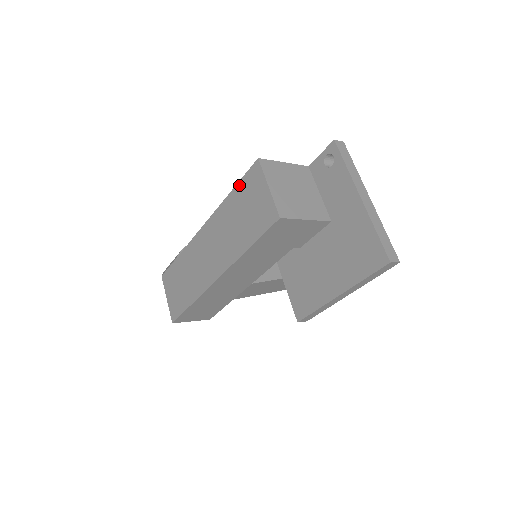
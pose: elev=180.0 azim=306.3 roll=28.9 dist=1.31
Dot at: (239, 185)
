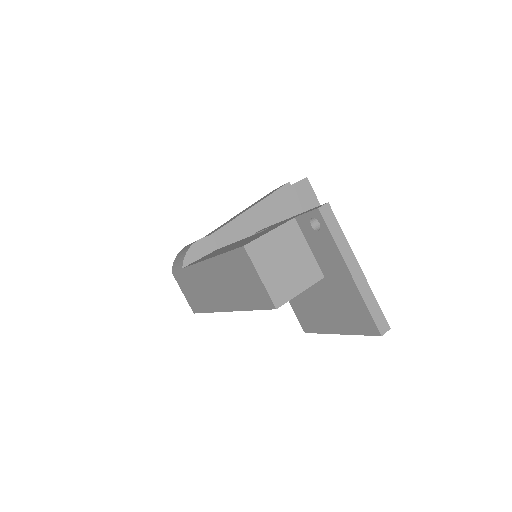
Dot at: (229, 255)
